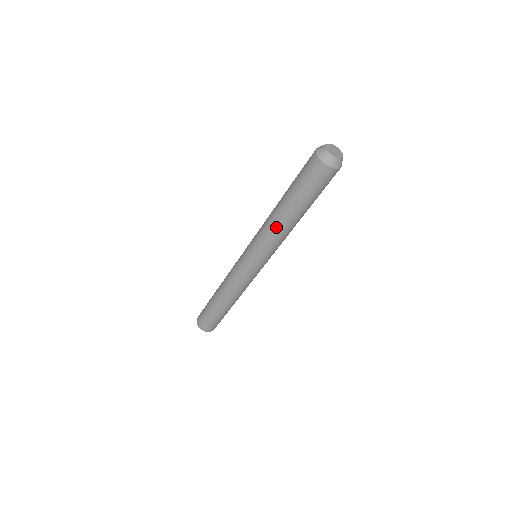
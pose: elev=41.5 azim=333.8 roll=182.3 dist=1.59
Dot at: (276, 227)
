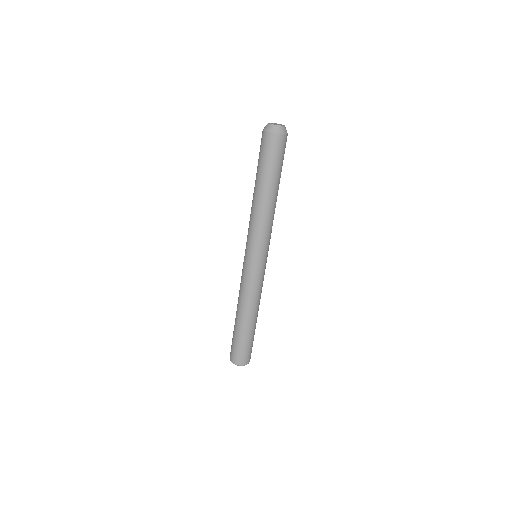
Dot at: (256, 210)
